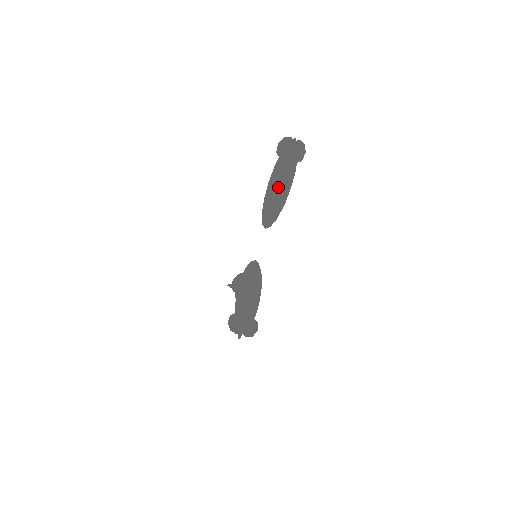
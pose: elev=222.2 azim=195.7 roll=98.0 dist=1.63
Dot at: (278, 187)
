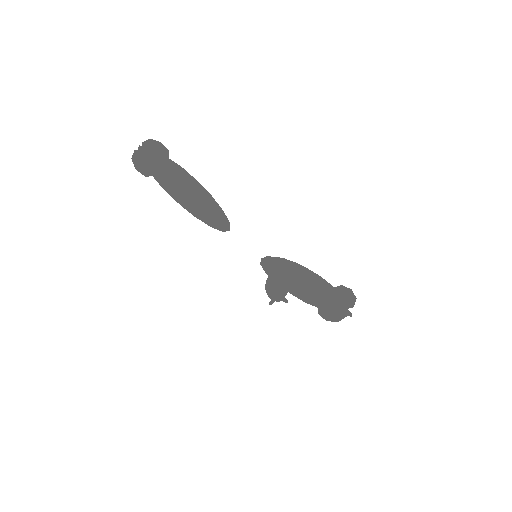
Dot at: (188, 193)
